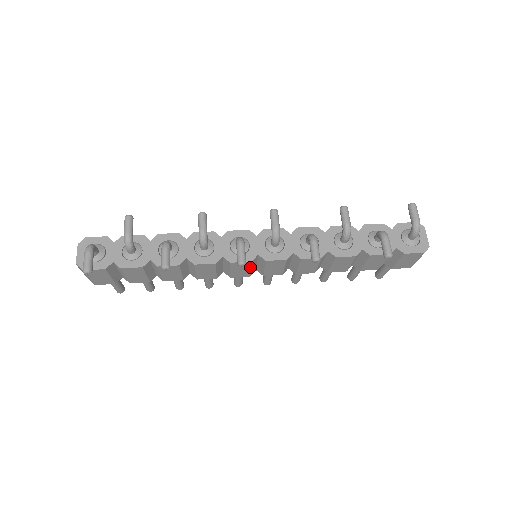
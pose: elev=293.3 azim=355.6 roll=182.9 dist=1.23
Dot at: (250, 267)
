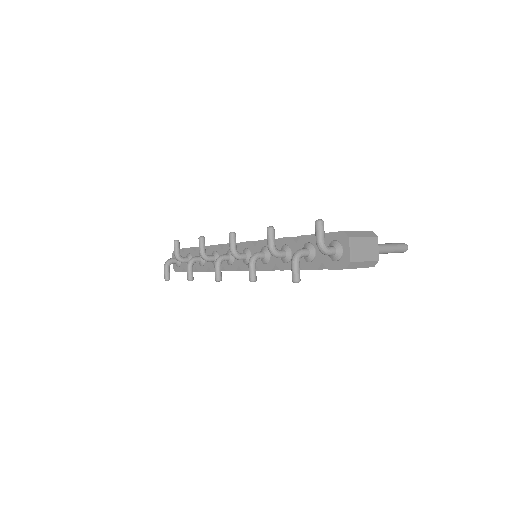
Dot at: occluded
